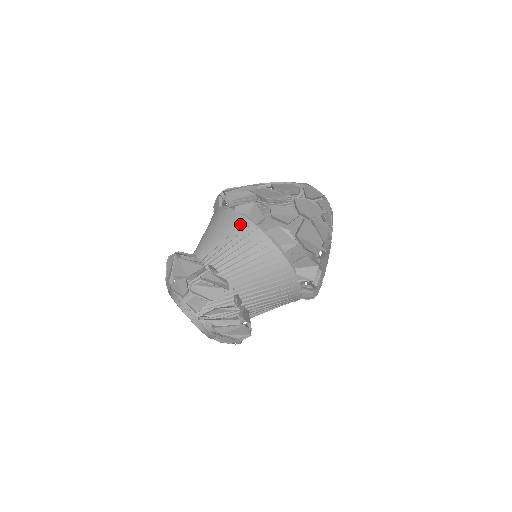
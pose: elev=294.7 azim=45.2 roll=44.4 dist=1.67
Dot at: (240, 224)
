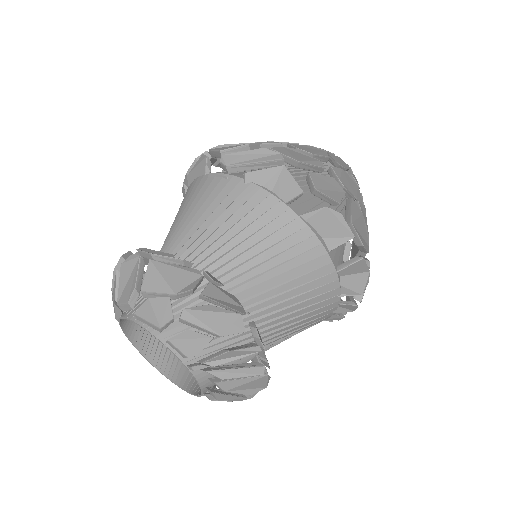
Dot at: (257, 202)
